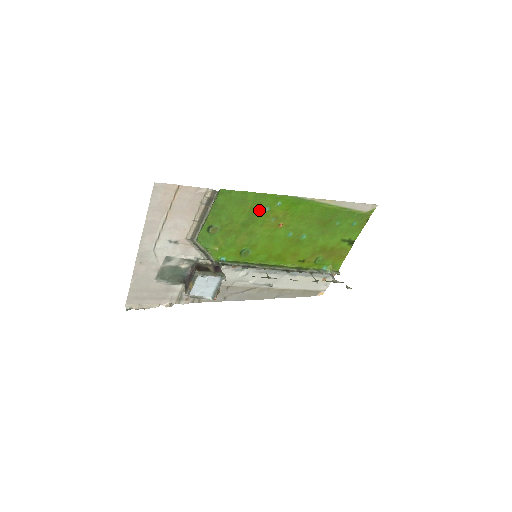
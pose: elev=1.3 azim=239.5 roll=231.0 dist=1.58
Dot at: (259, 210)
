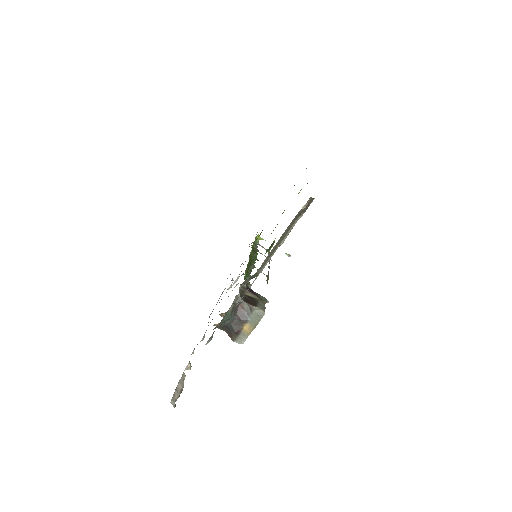
Dot at: occluded
